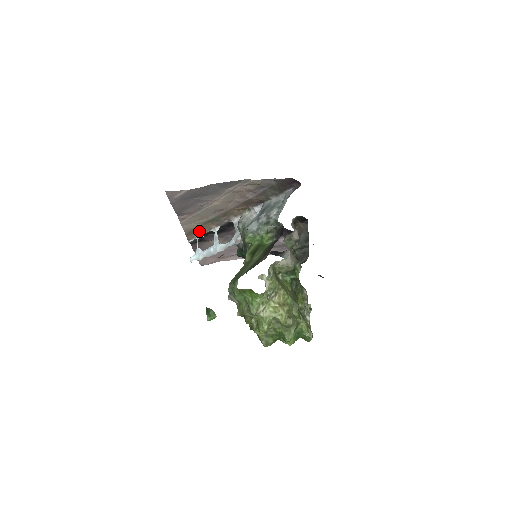
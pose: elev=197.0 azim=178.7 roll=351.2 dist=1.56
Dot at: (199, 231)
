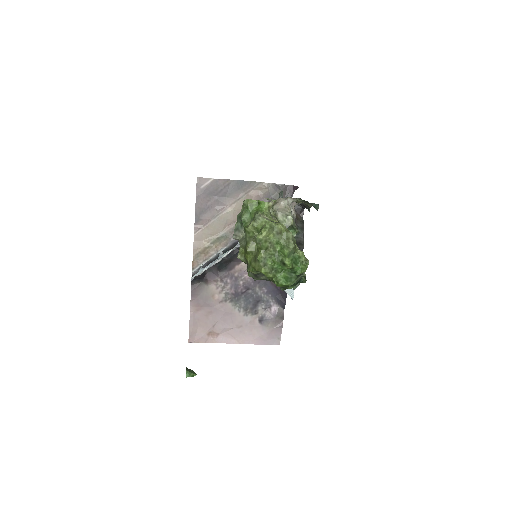
Dot at: (206, 255)
